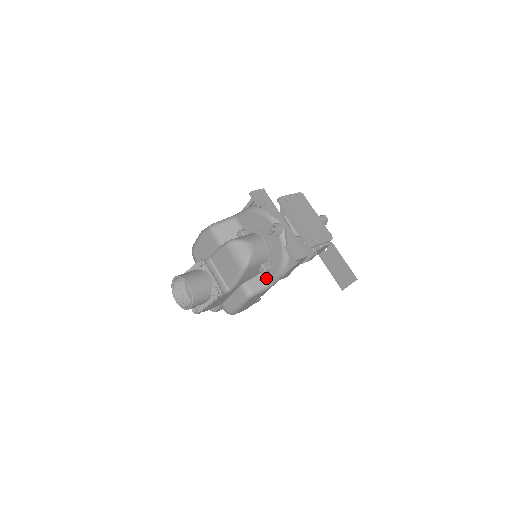
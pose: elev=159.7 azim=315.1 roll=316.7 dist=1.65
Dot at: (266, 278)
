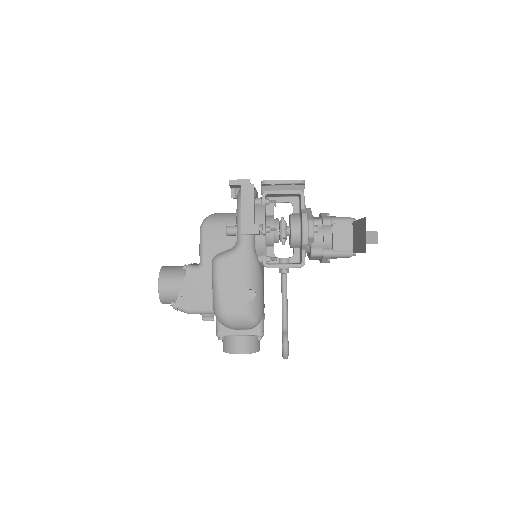
Dot at: (236, 242)
